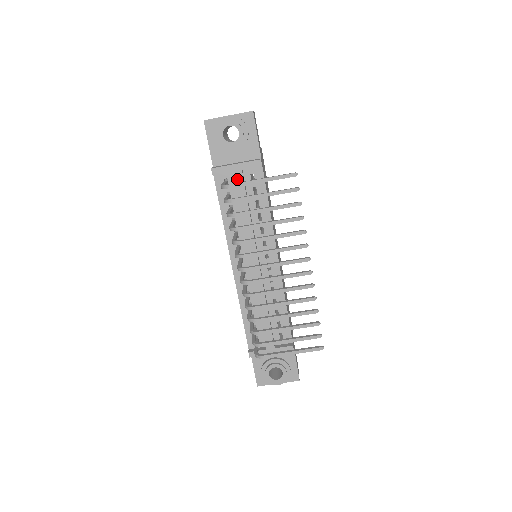
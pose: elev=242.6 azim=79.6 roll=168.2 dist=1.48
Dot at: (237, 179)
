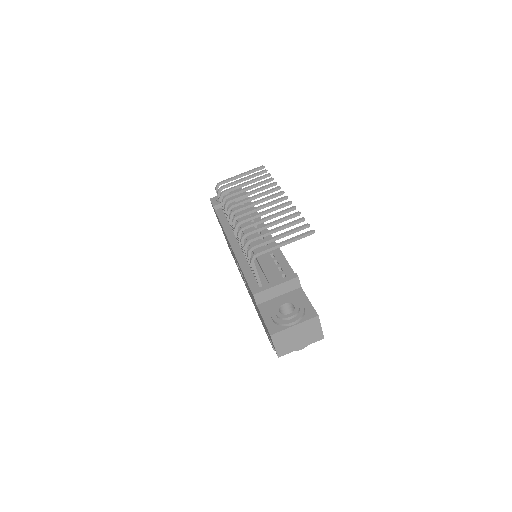
Dot at: (230, 203)
